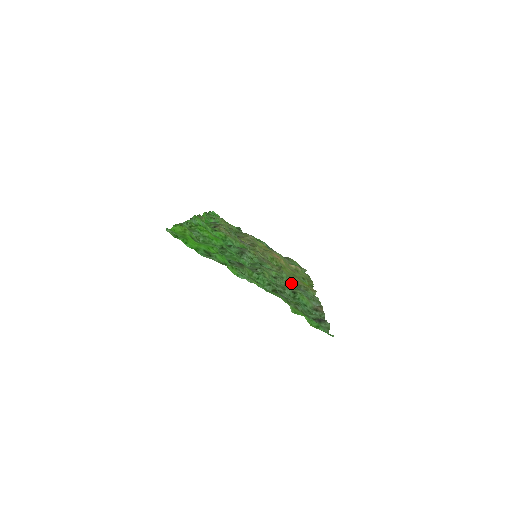
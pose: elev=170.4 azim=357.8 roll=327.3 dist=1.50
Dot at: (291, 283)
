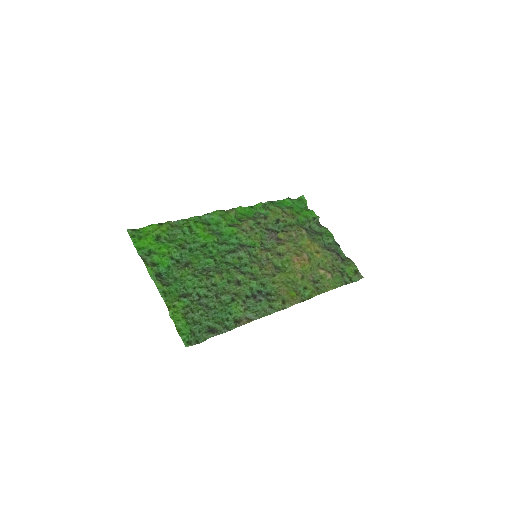
Dot at: (245, 291)
